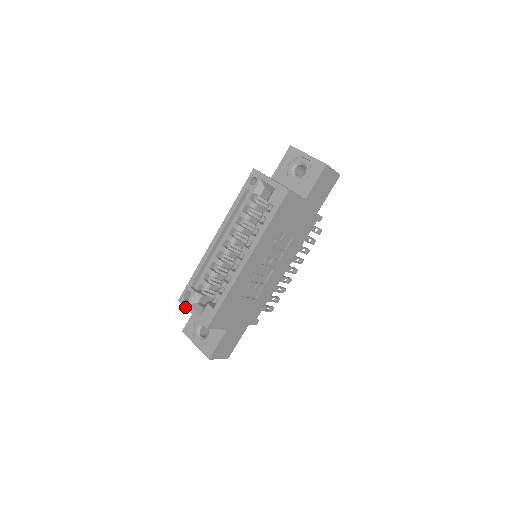
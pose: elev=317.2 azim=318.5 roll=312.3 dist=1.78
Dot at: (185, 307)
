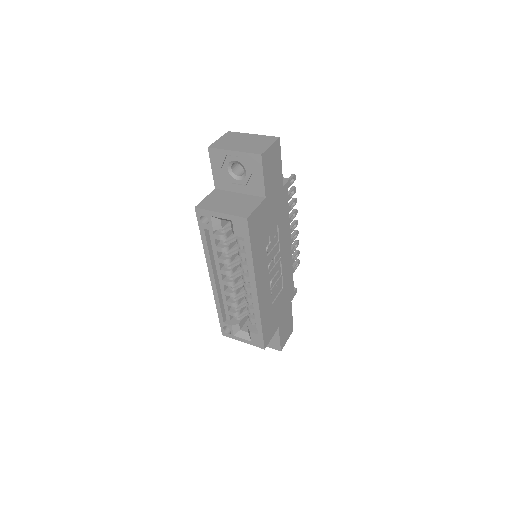
Dot at: occluded
